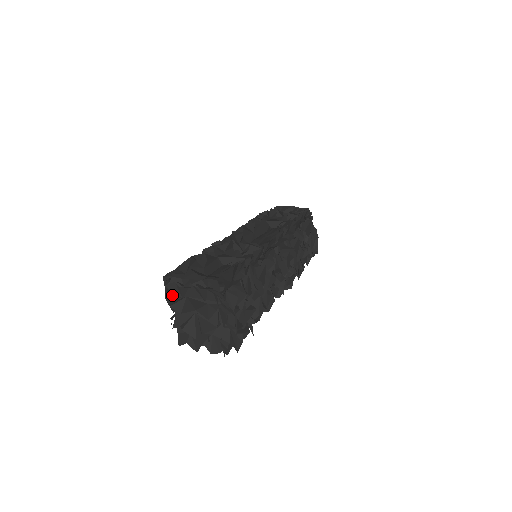
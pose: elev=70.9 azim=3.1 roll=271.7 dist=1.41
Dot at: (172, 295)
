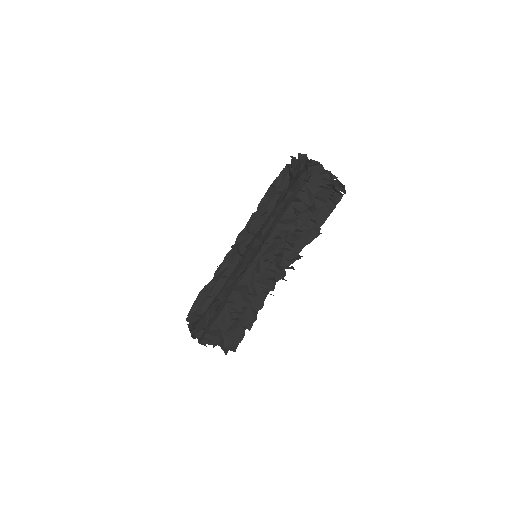
Dot at: occluded
